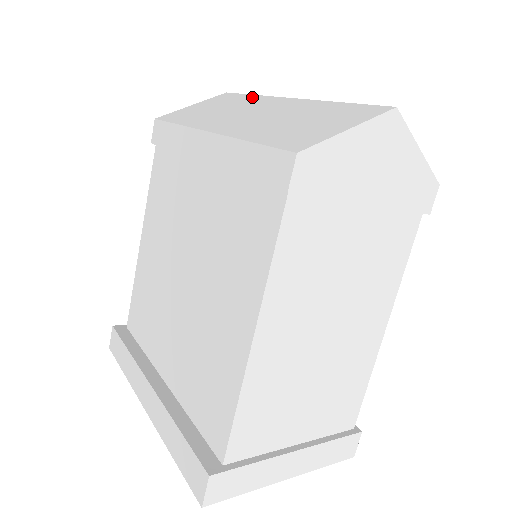
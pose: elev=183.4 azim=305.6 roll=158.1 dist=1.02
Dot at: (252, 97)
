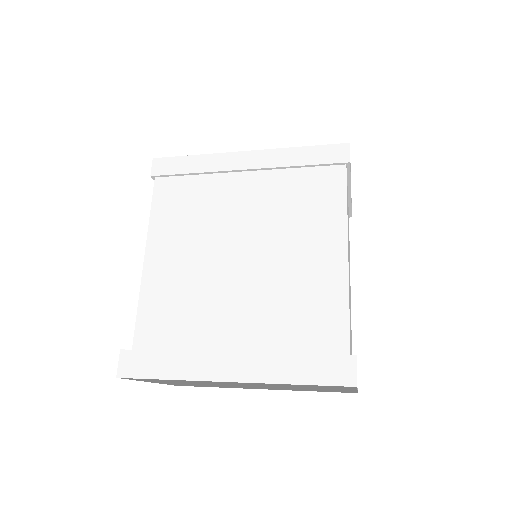
Dot at: occluded
